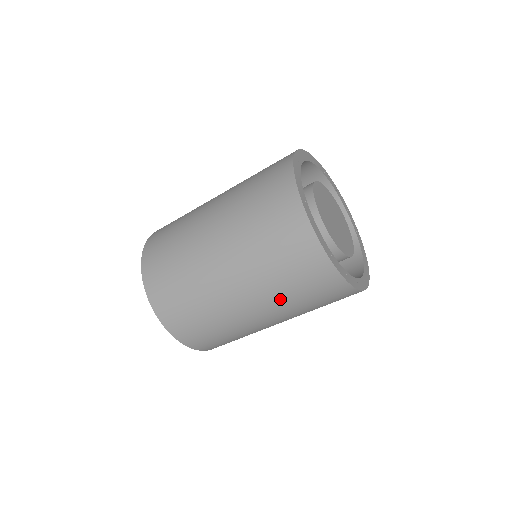
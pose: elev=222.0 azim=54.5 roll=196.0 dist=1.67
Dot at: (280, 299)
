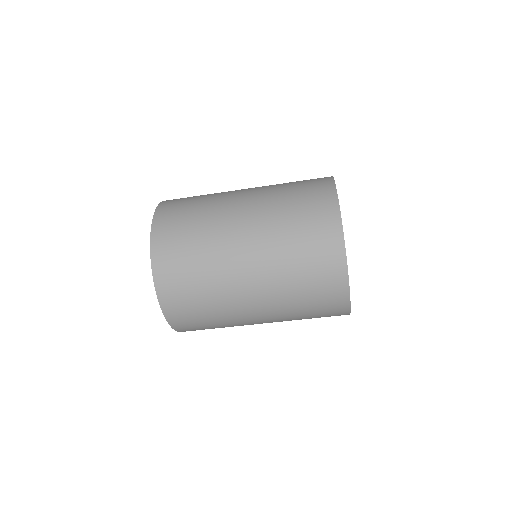
Dot at: (282, 277)
